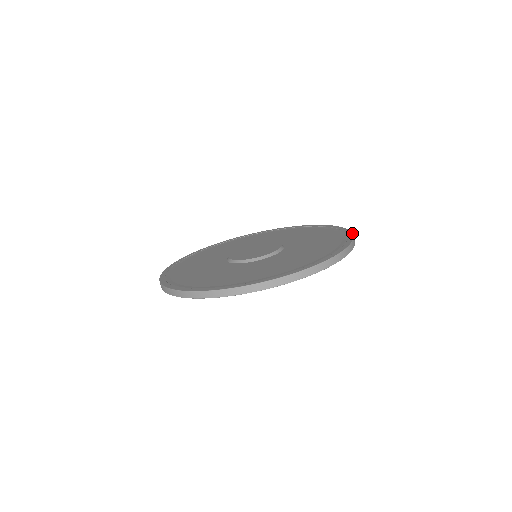
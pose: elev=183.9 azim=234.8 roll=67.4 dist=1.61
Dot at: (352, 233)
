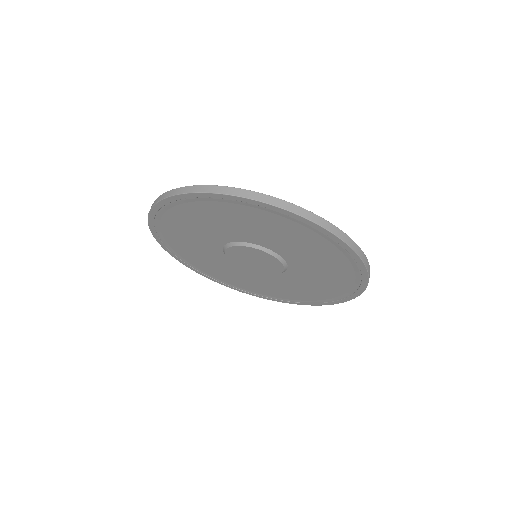
Dot at: (368, 262)
